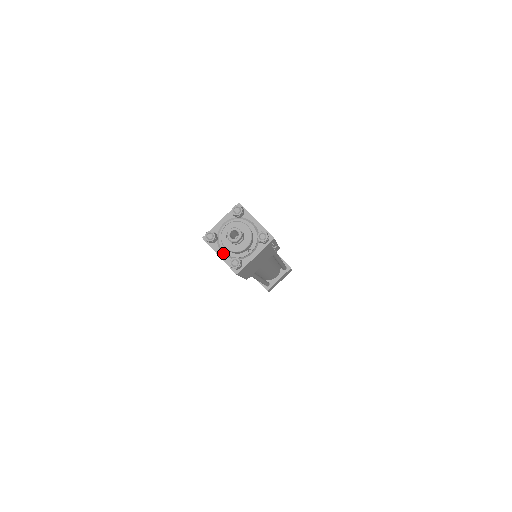
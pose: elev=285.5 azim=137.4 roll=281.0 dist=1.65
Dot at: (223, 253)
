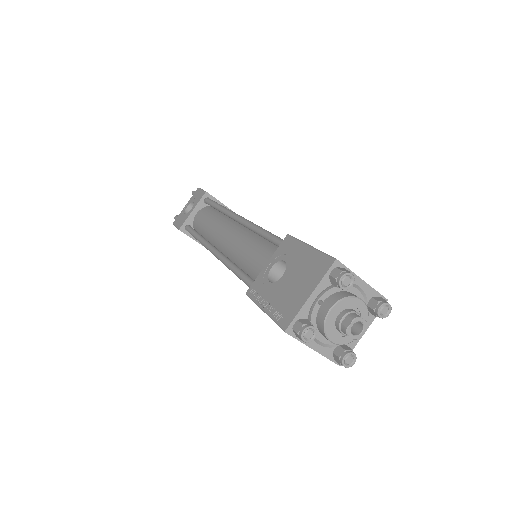
Dot at: (319, 343)
